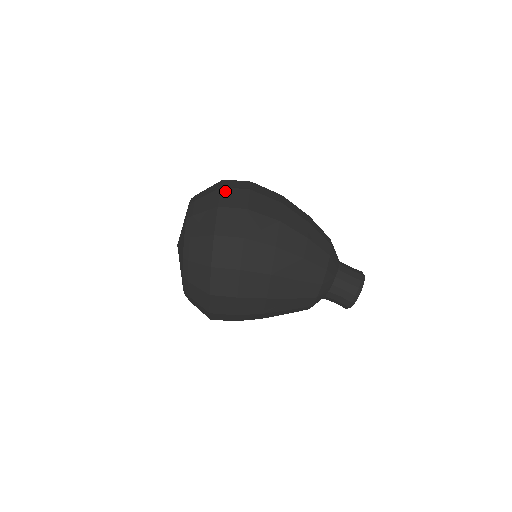
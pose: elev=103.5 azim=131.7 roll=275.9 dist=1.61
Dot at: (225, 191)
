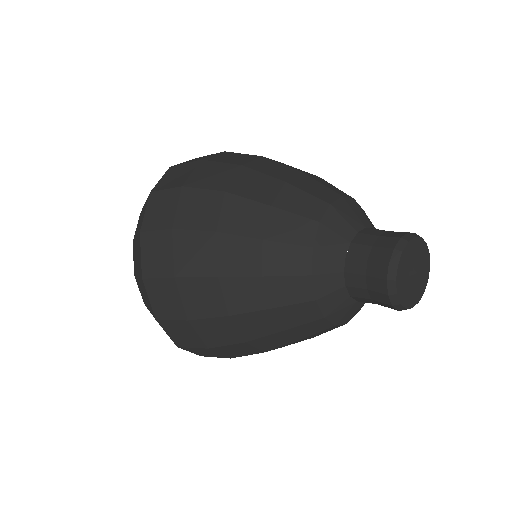
Dot at: occluded
